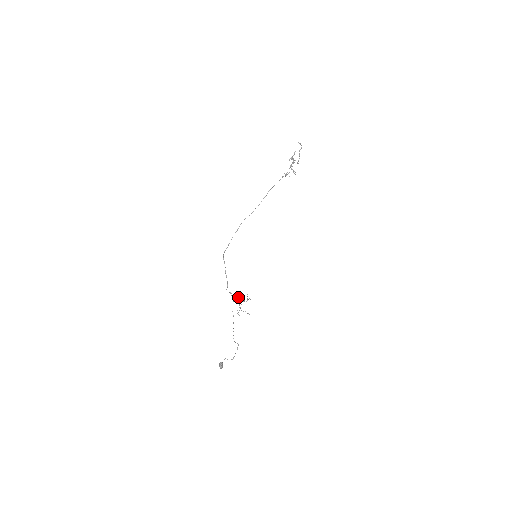
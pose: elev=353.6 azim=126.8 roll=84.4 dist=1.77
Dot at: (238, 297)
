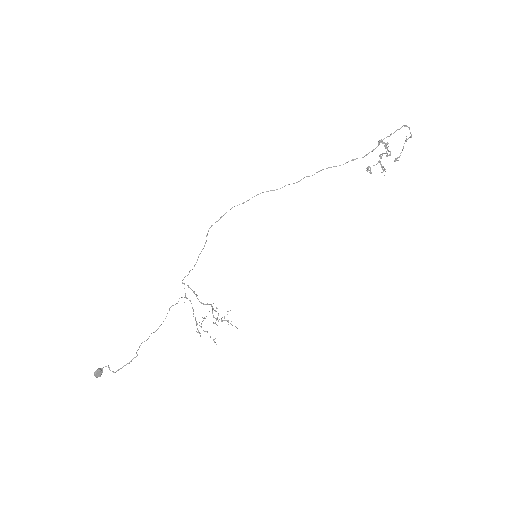
Dot at: occluded
